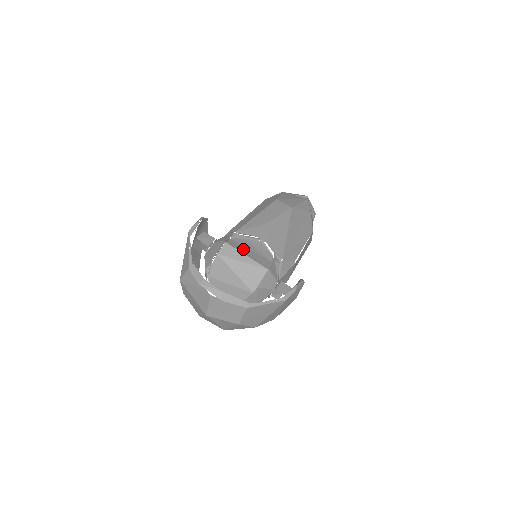
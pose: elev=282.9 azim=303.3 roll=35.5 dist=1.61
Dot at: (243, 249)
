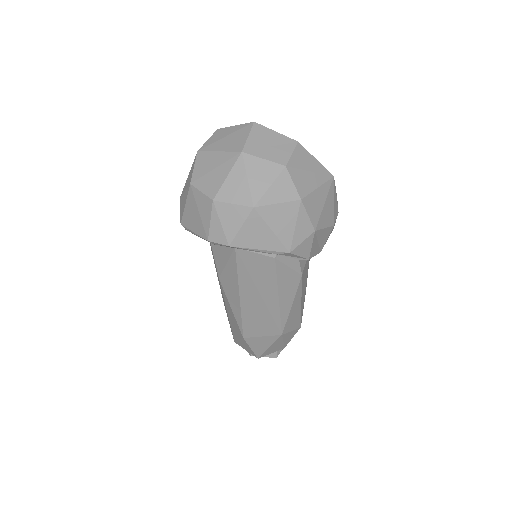
Dot at: occluded
